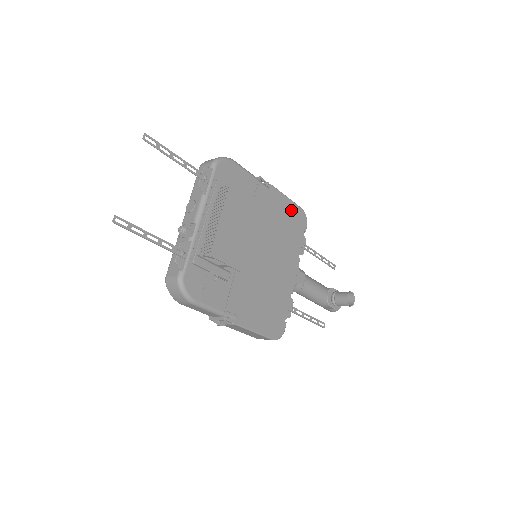
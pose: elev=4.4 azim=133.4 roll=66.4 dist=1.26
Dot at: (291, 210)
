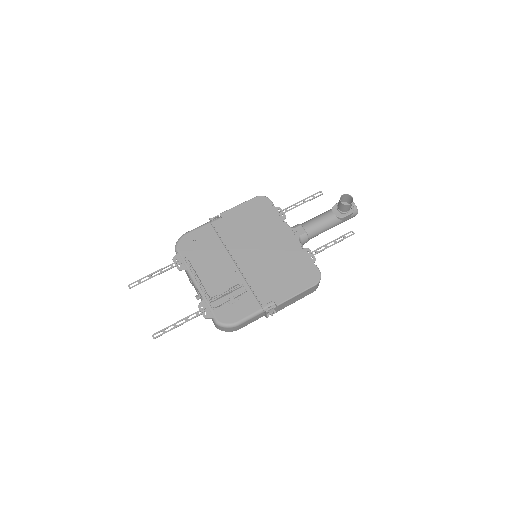
Dot at: (249, 208)
